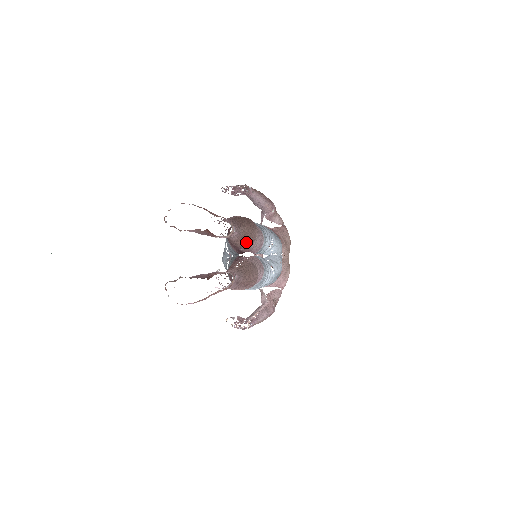
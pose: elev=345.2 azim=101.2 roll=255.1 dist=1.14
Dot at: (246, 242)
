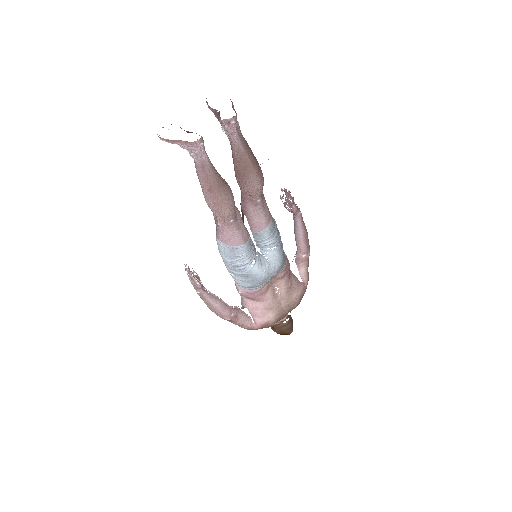
Dot at: (242, 173)
